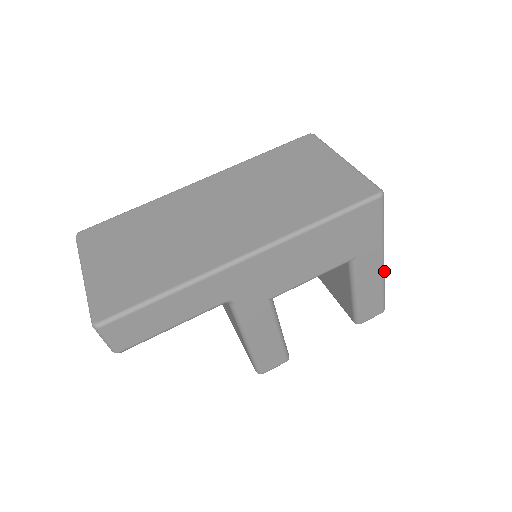
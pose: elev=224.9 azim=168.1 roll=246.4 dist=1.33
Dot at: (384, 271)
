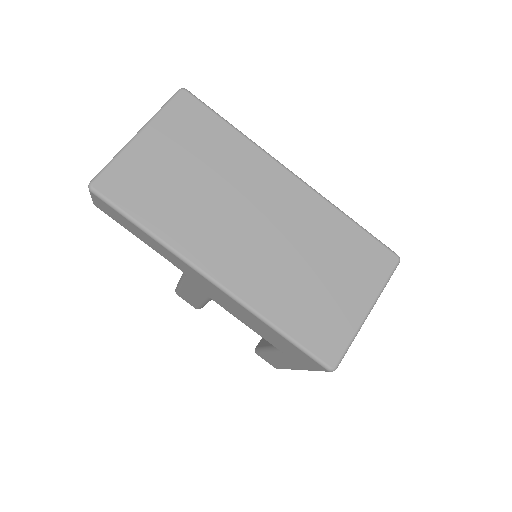
Dot at: occluded
